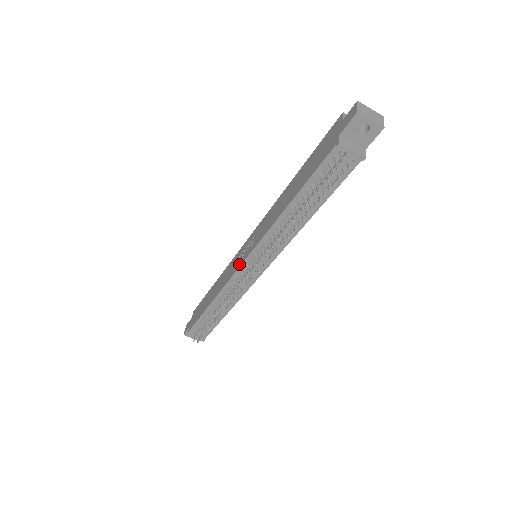
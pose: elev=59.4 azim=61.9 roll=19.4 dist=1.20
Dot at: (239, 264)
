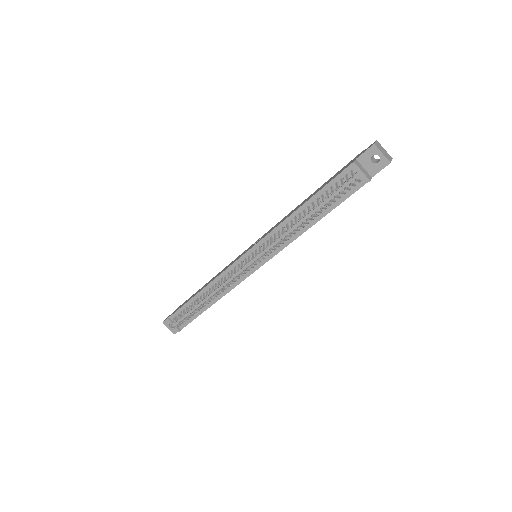
Dot at: (240, 257)
